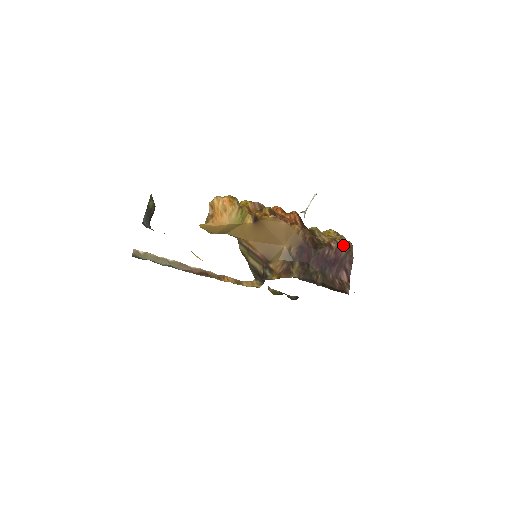
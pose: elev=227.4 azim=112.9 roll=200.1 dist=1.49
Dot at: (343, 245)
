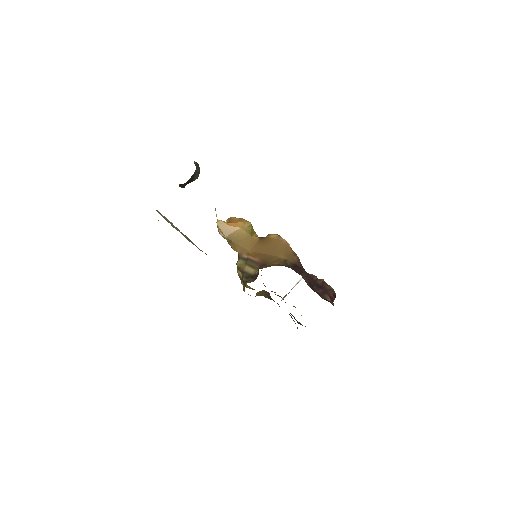
Dot at: occluded
